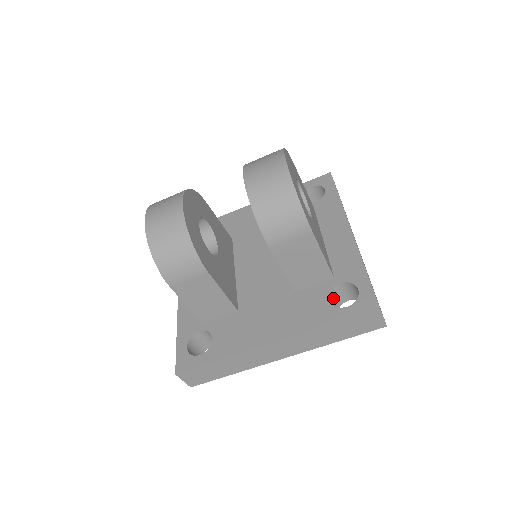
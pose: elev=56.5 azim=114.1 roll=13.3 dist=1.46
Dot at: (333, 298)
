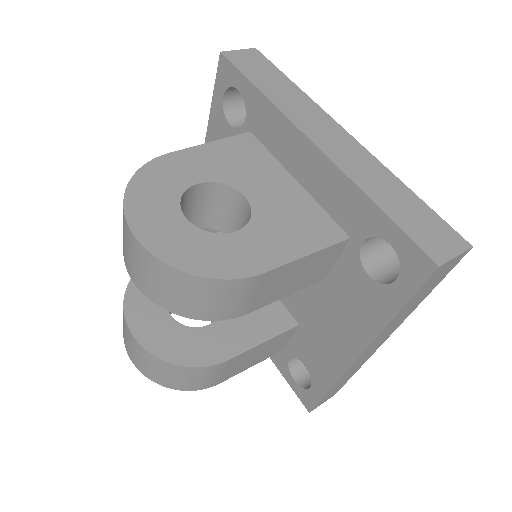
Dot at: (373, 256)
